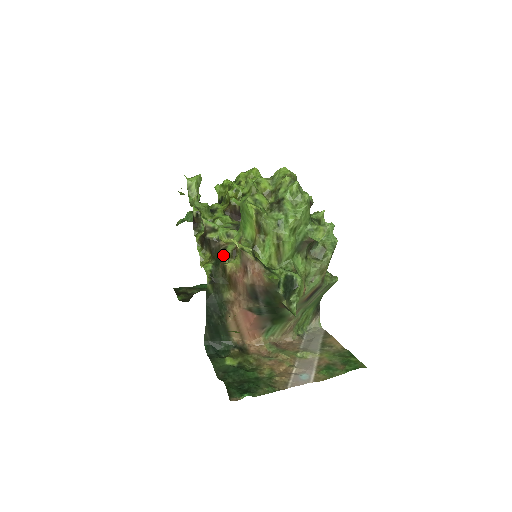
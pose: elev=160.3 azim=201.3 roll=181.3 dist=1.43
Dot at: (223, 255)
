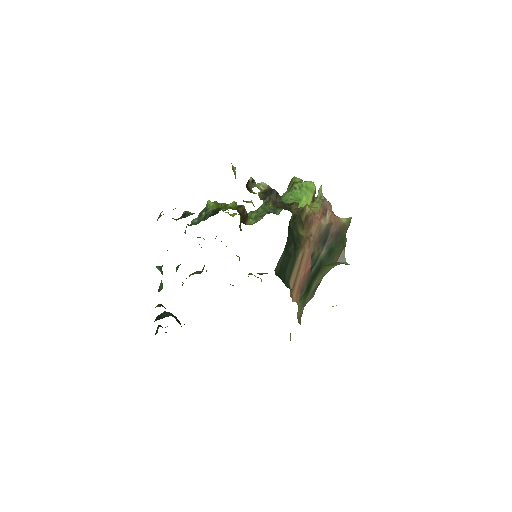
Dot at: (297, 203)
